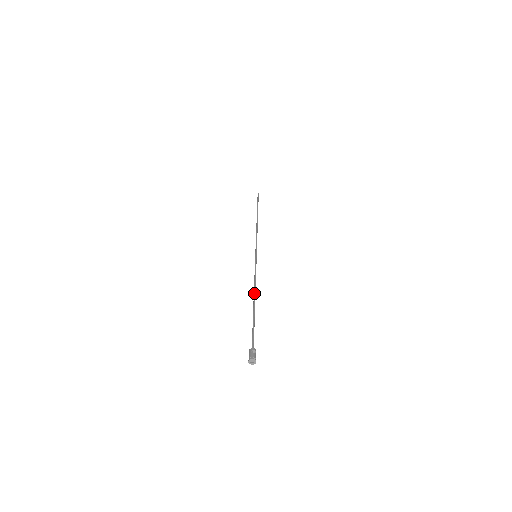
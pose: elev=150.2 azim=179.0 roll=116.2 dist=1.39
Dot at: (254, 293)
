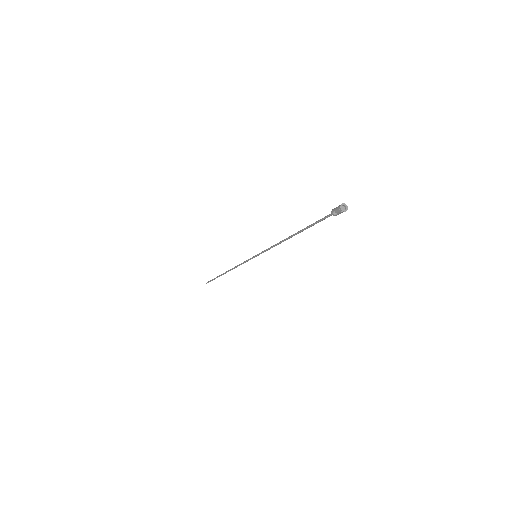
Dot at: occluded
